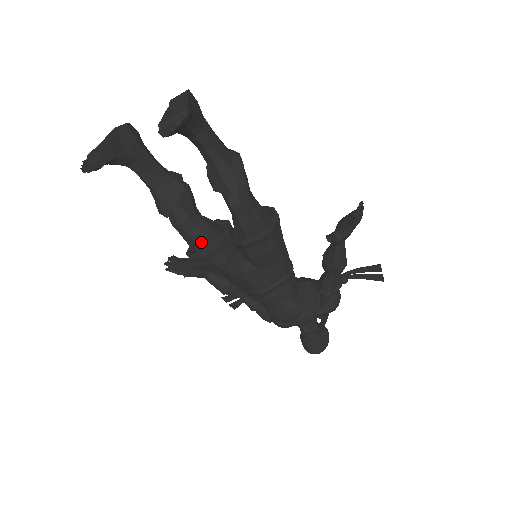
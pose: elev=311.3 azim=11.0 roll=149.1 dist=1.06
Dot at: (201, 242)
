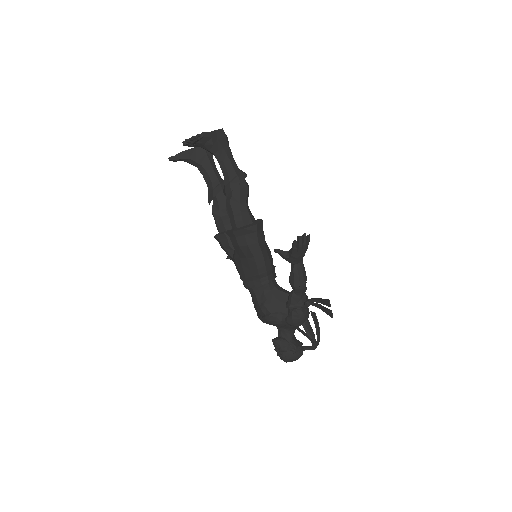
Dot at: (220, 228)
